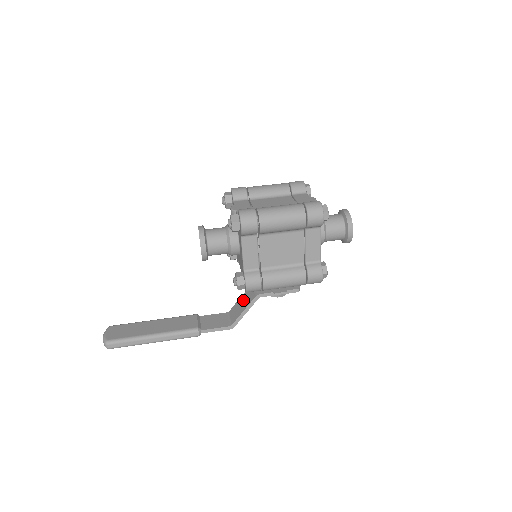
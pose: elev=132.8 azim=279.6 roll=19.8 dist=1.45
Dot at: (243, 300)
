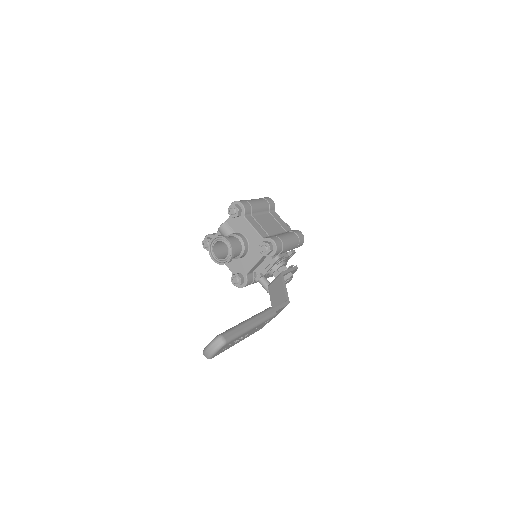
Dot at: (275, 293)
